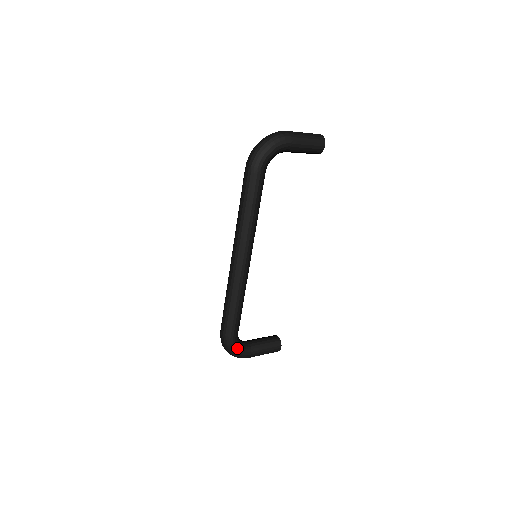
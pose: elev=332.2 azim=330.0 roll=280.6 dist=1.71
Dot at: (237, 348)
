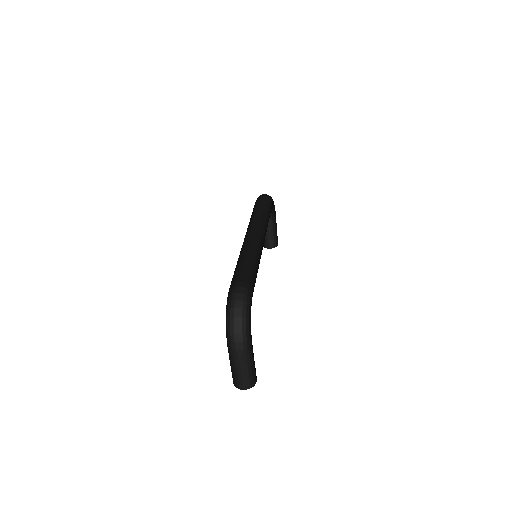
Dot at: (250, 312)
